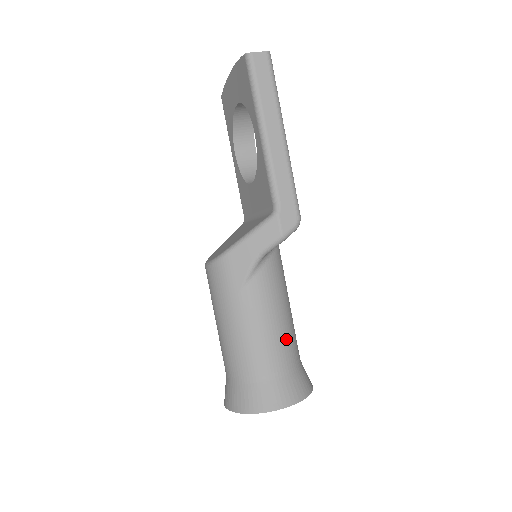
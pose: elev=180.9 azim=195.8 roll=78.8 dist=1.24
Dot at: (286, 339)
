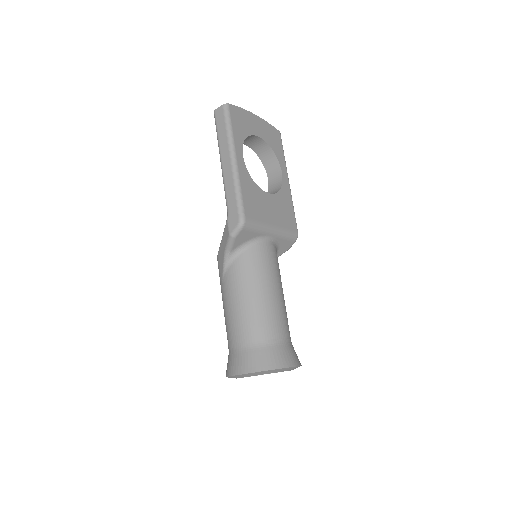
Dot at: (251, 320)
